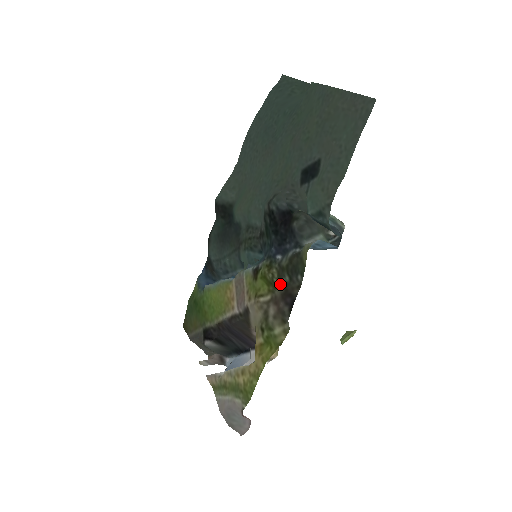
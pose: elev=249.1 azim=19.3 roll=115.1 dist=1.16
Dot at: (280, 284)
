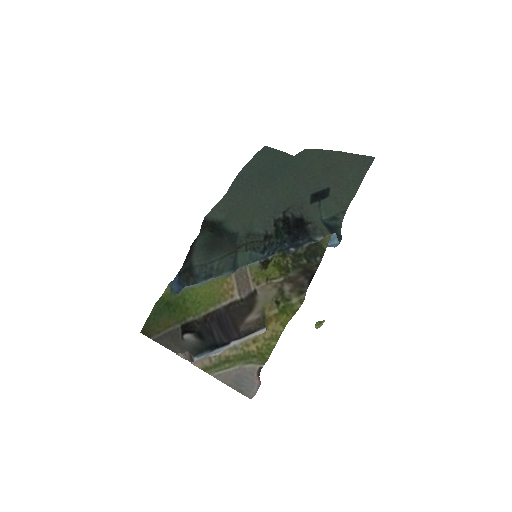
Dot at: (296, 267)
